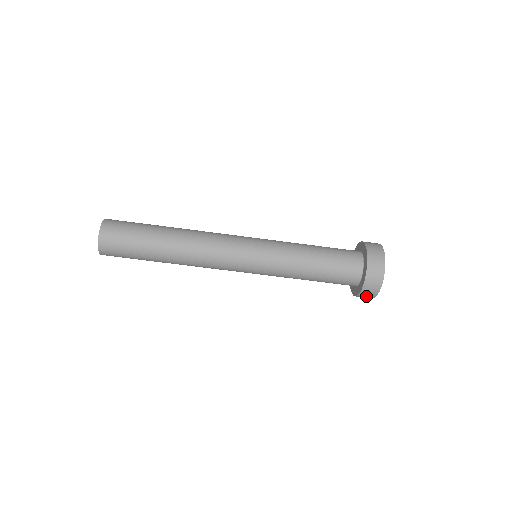
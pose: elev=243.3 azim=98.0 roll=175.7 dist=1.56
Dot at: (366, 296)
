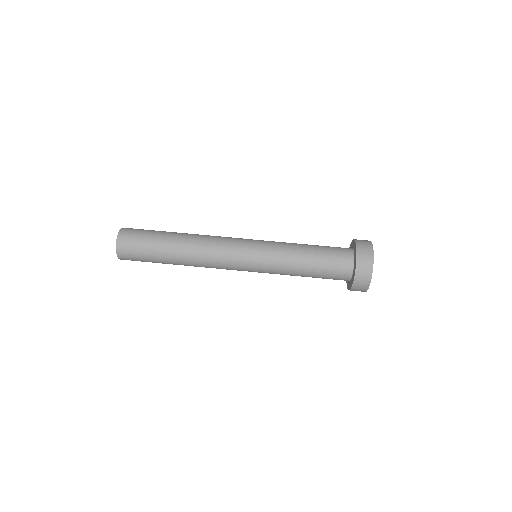
Dot at: (364, 267)
